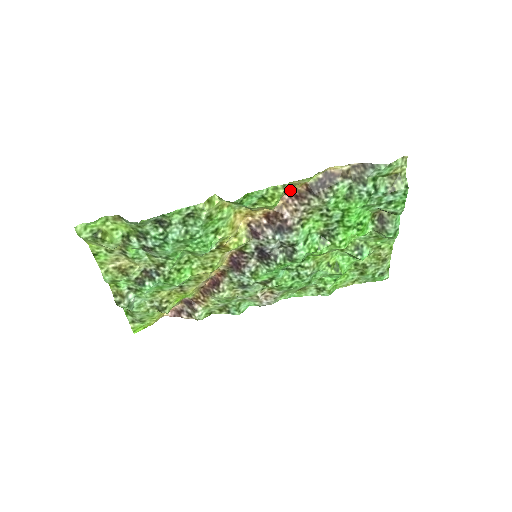
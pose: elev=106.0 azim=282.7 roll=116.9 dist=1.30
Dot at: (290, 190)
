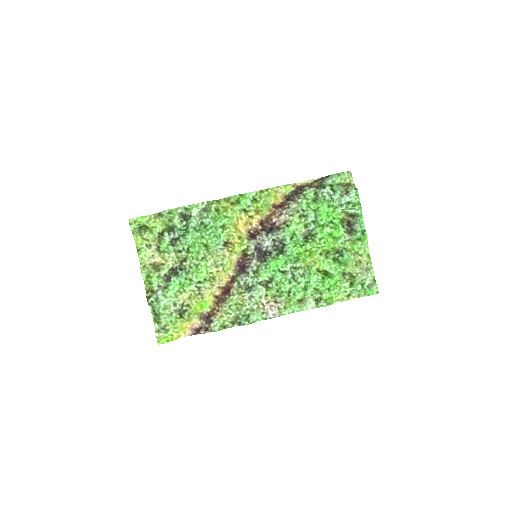
Dot at: (276, 204)
